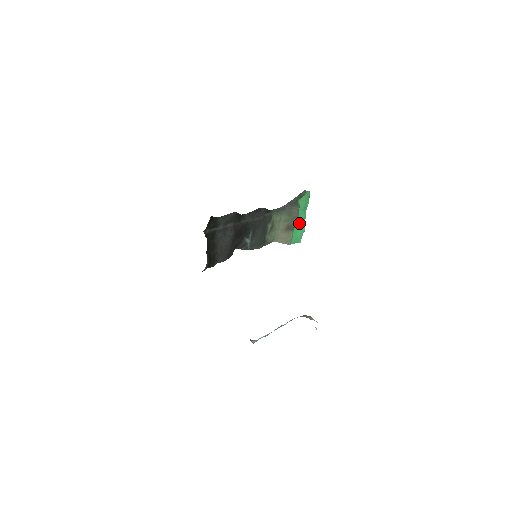
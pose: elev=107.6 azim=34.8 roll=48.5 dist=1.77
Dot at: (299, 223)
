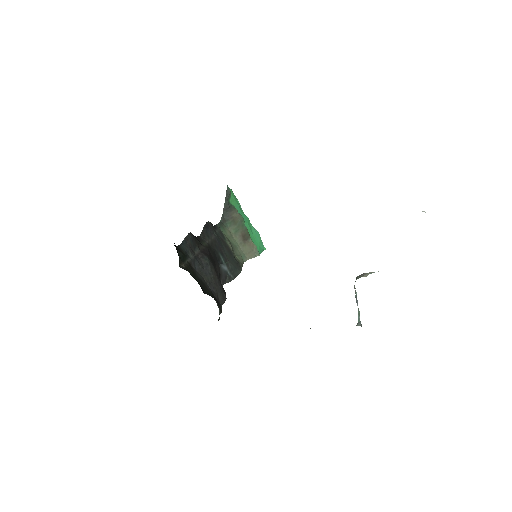
Dot at: (249, 227)
